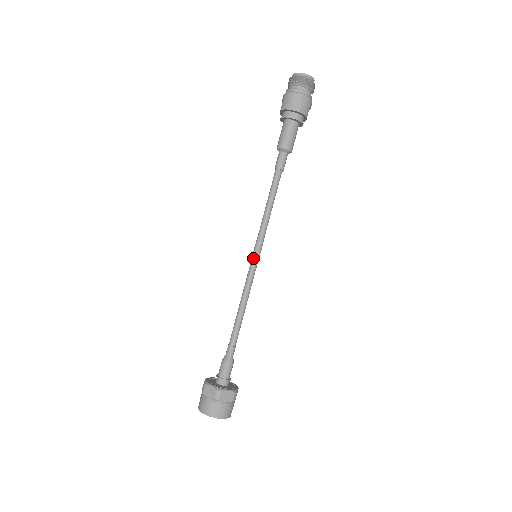
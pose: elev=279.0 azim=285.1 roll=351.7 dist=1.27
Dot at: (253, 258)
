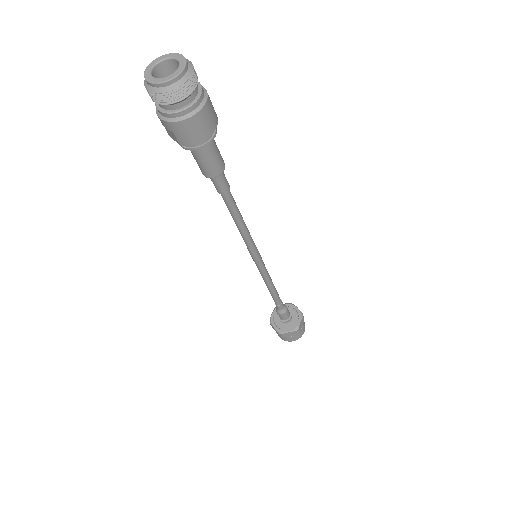
Dot at: (257, 262)
